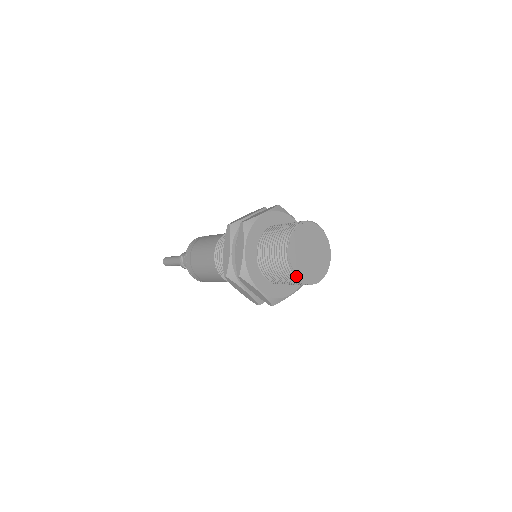
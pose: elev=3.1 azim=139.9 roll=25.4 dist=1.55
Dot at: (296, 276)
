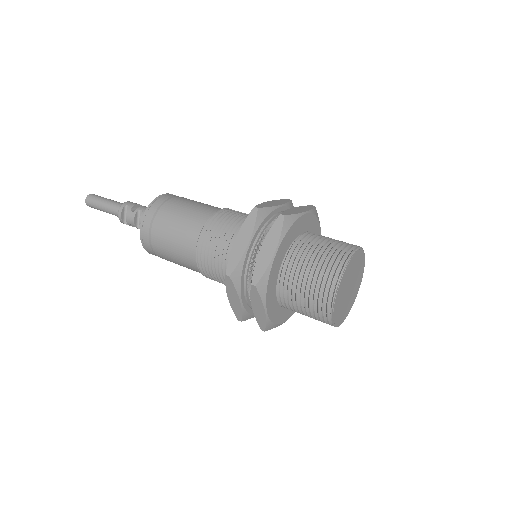
Dot at: (332, 314)
